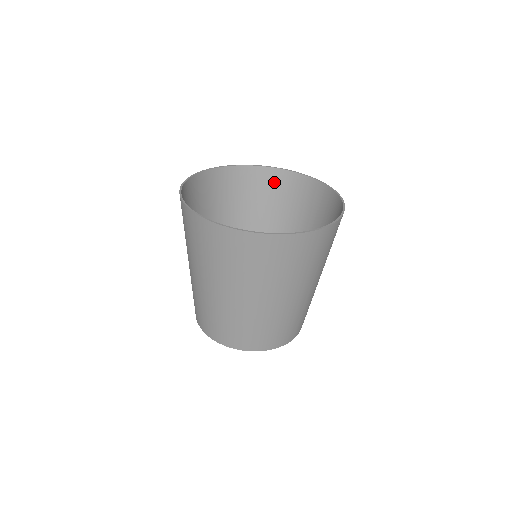
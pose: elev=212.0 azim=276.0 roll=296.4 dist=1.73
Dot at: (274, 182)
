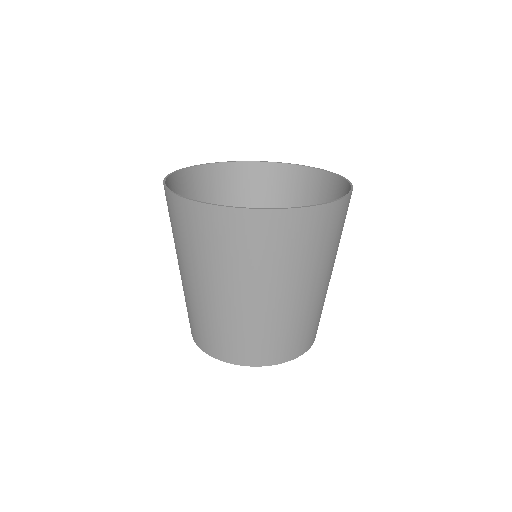
Dot at: (272, 178)
